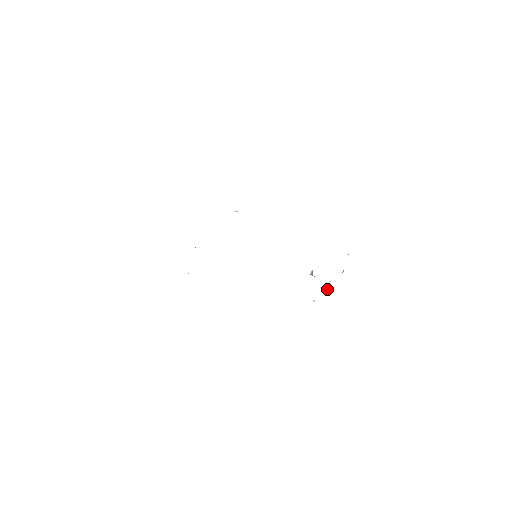
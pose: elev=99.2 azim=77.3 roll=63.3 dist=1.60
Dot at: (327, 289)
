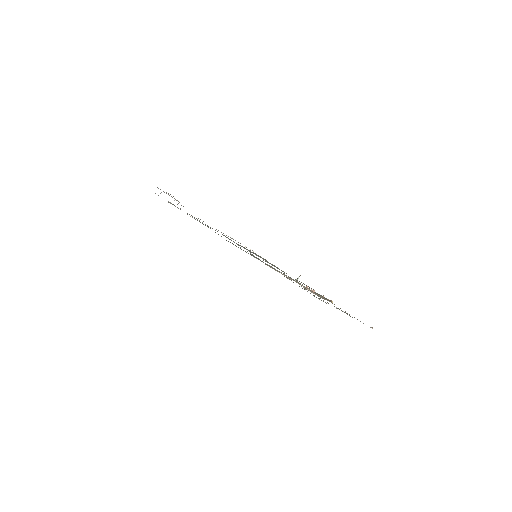
Dot at: occluded
